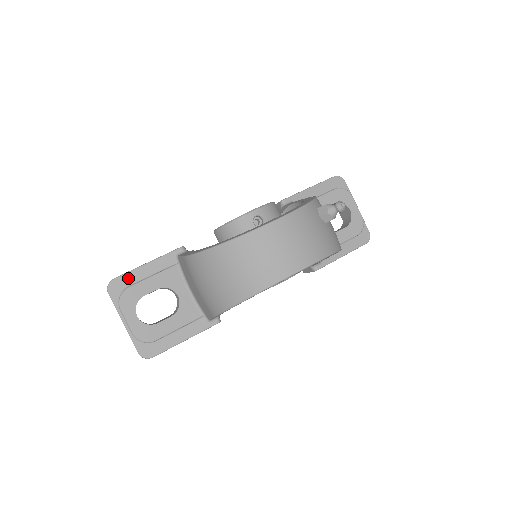
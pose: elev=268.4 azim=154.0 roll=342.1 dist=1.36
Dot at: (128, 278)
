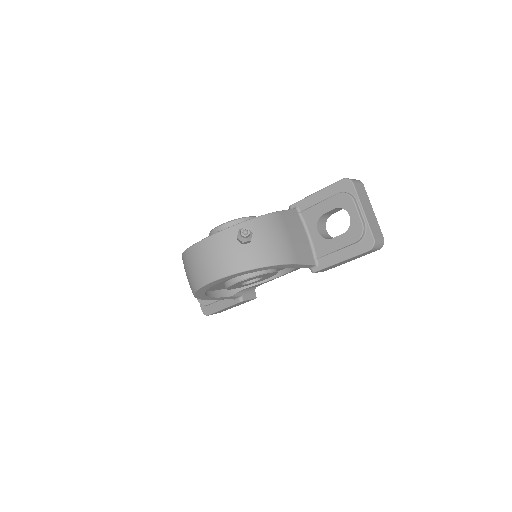
Dot at: occluded
